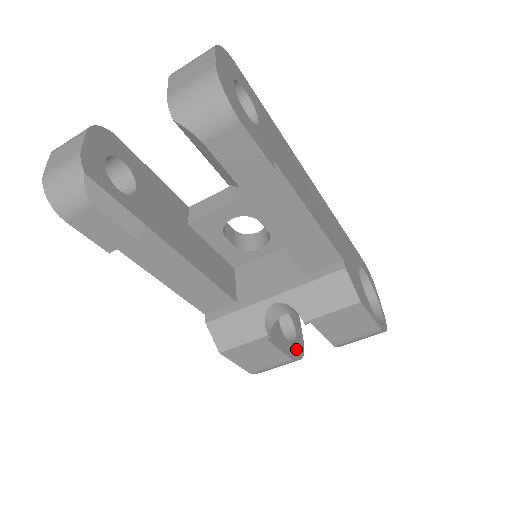
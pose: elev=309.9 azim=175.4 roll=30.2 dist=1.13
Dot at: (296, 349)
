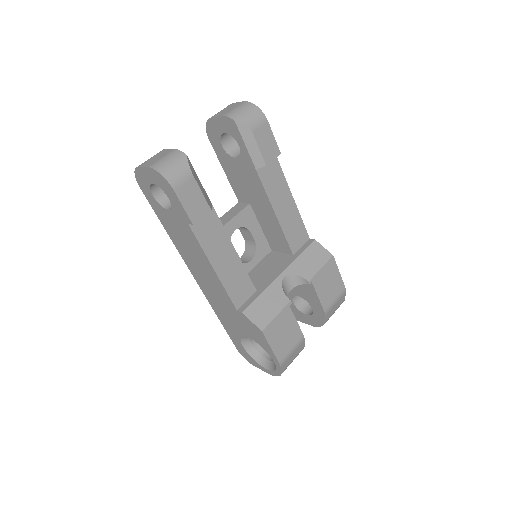
Dot at: occluded
